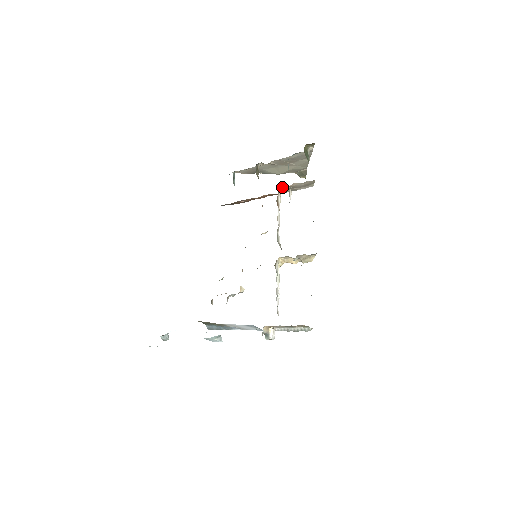
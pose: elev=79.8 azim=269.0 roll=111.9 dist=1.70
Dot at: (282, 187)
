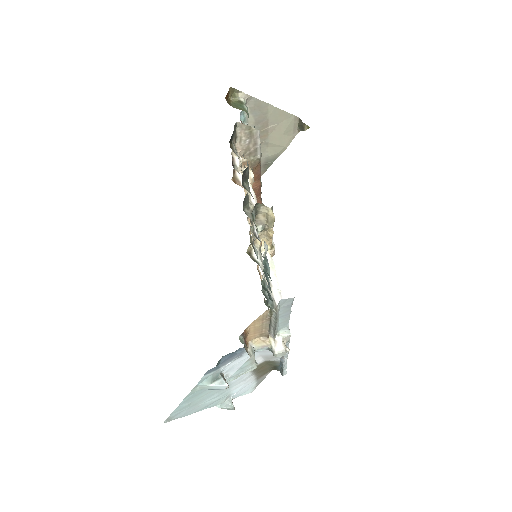
Dot at: occluded
